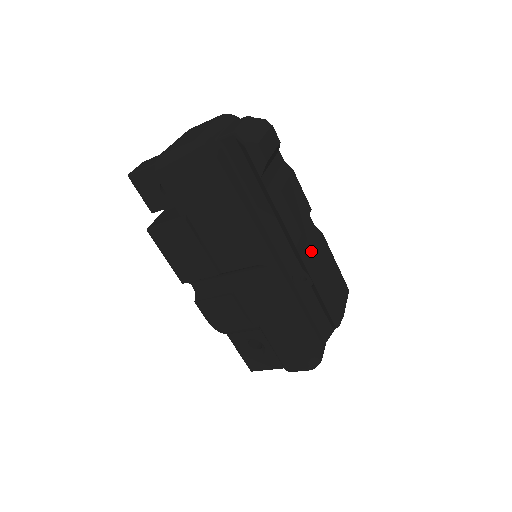
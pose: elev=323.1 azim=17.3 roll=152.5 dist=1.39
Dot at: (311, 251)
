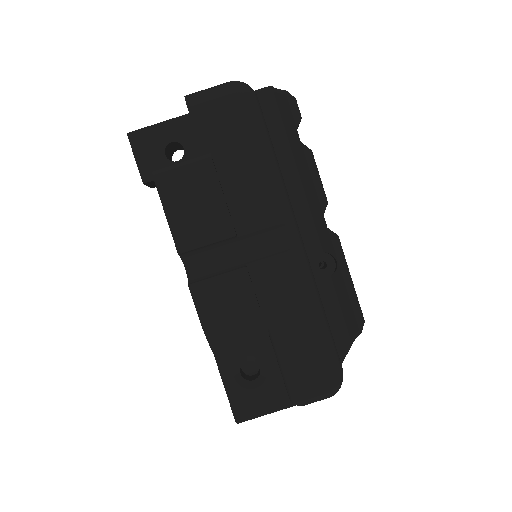
Dot at: occluded
